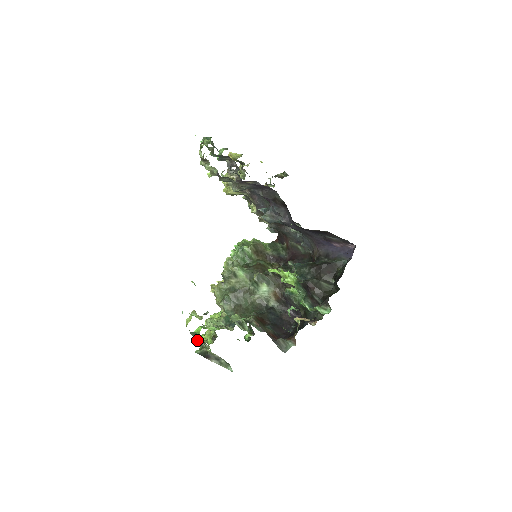
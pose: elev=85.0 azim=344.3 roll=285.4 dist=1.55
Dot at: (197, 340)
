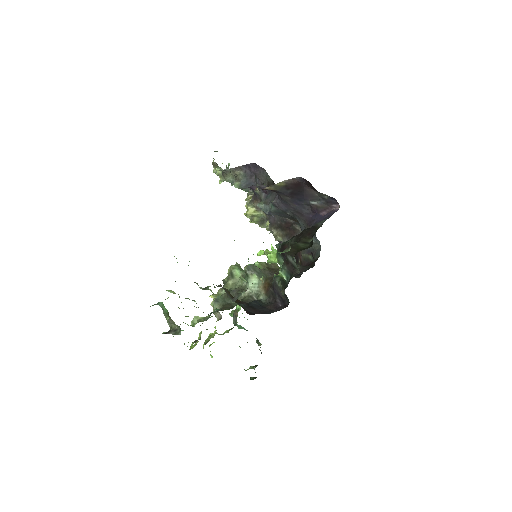
Dot at: occluded
